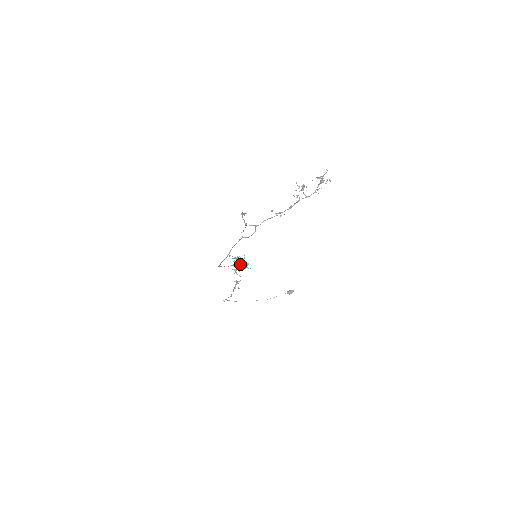
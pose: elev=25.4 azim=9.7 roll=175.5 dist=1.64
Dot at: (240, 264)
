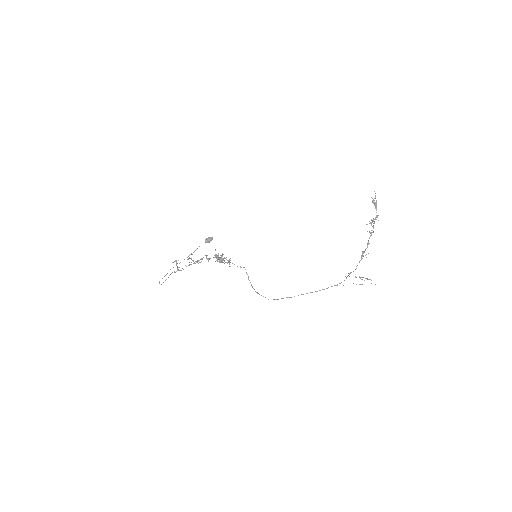
Dot at: occluded
